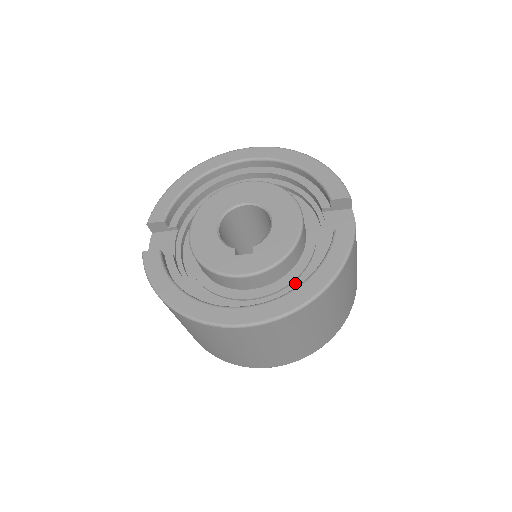
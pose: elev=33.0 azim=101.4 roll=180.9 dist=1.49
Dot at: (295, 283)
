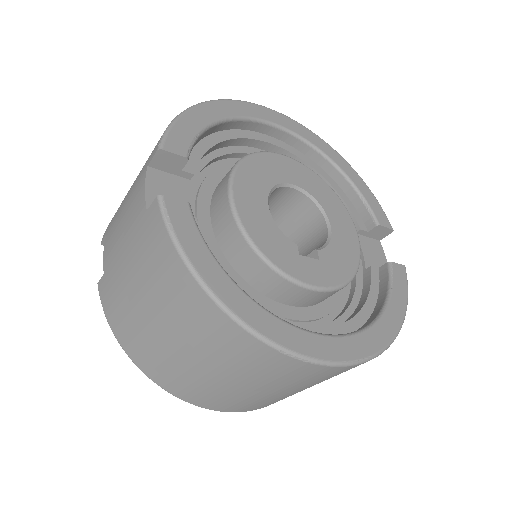
Dot at: (357, 314)
